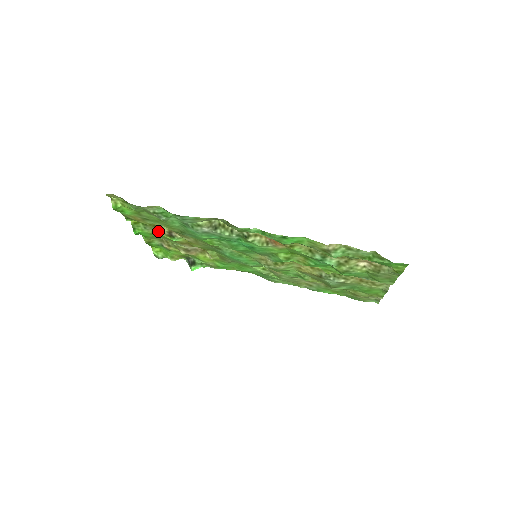
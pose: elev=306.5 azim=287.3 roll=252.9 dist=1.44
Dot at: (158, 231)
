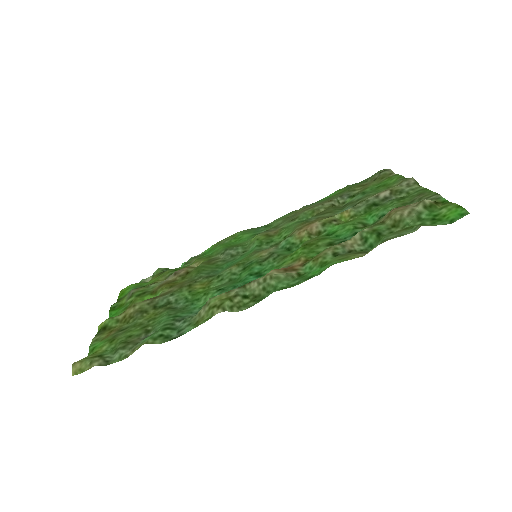
Dot at: occluded
